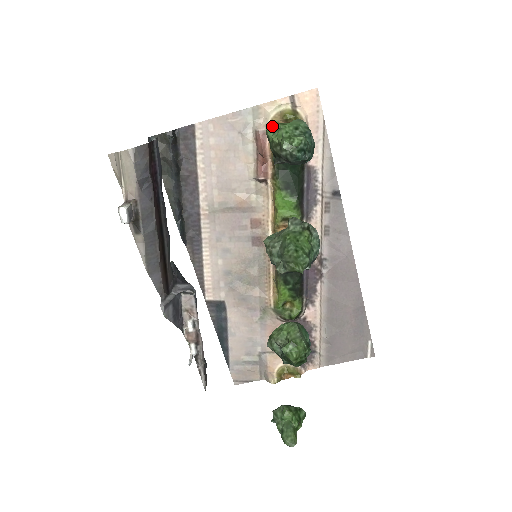
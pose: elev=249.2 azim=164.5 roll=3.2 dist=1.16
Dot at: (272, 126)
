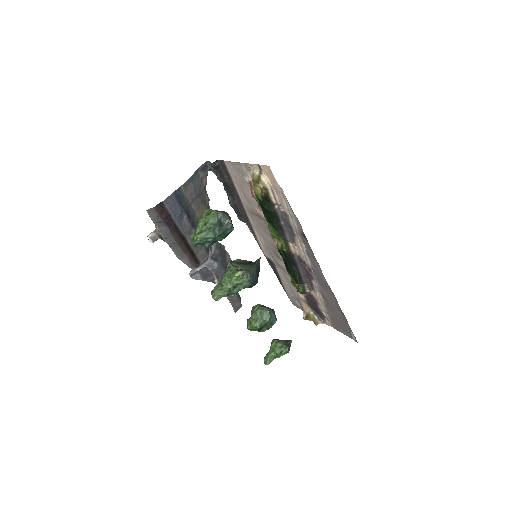
Dot at: (204, 212)
